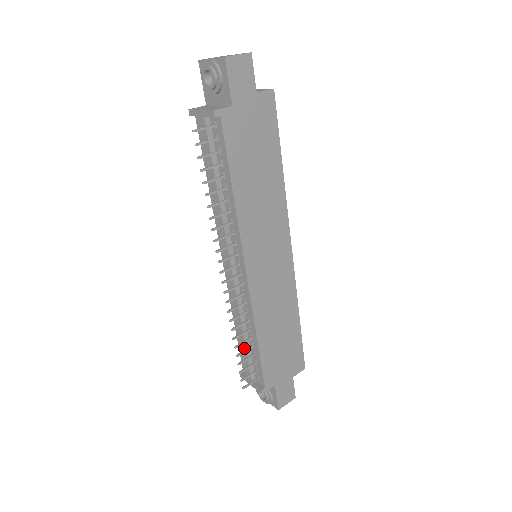
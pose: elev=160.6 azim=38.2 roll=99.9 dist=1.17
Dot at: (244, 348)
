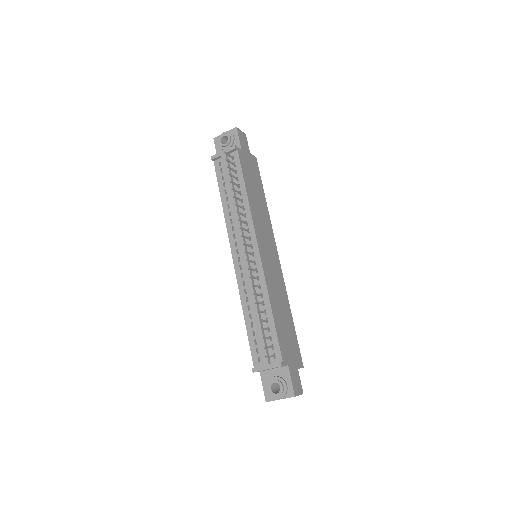
Dot at: (259, 326)
